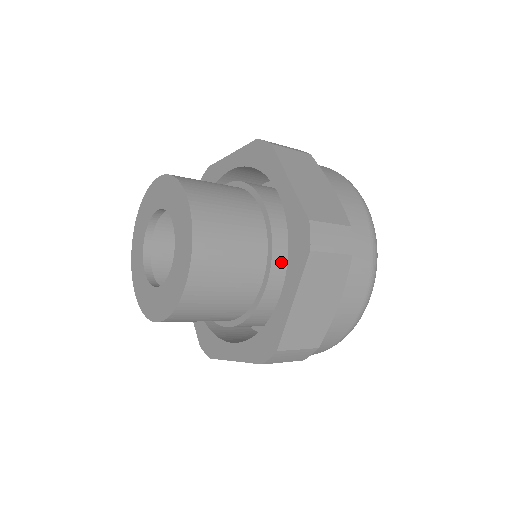
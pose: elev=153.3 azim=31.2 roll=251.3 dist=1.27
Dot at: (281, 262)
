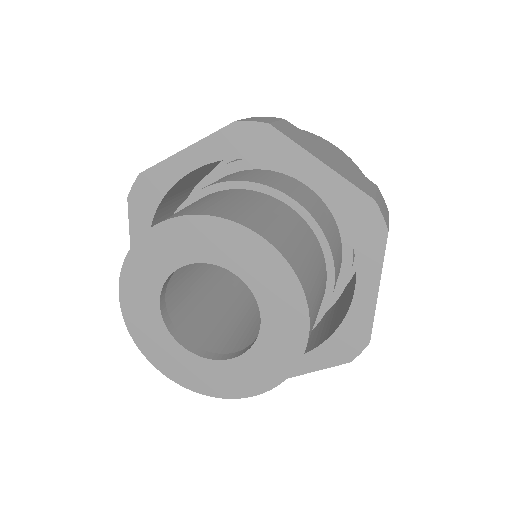
Dot at: (335, 254)
